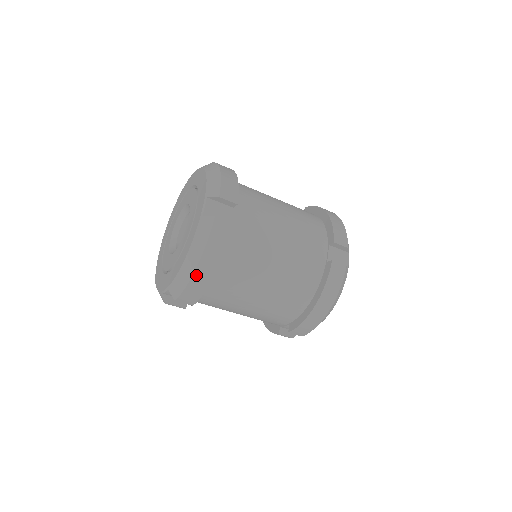
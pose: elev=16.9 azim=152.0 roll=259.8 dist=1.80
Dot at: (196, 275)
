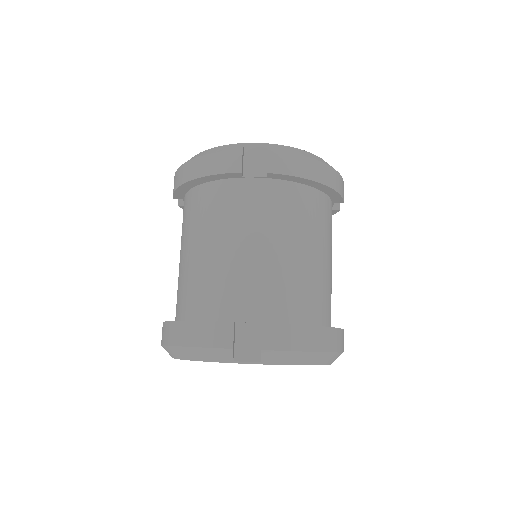
Dot at: occluded
